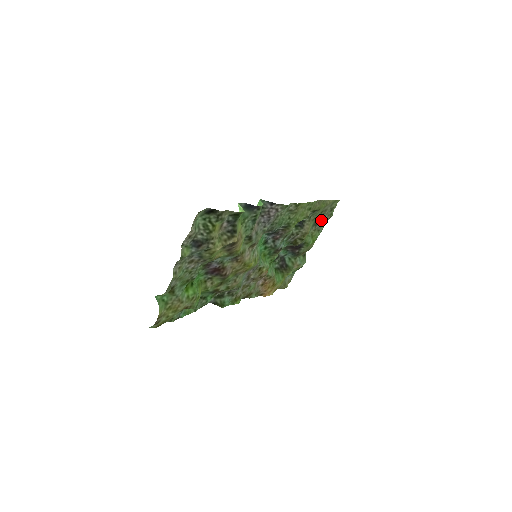
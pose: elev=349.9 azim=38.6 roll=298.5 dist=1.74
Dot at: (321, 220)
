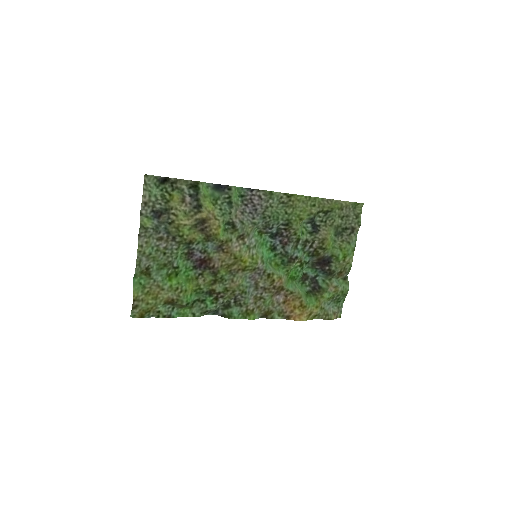
Dot at: (347, 229)
